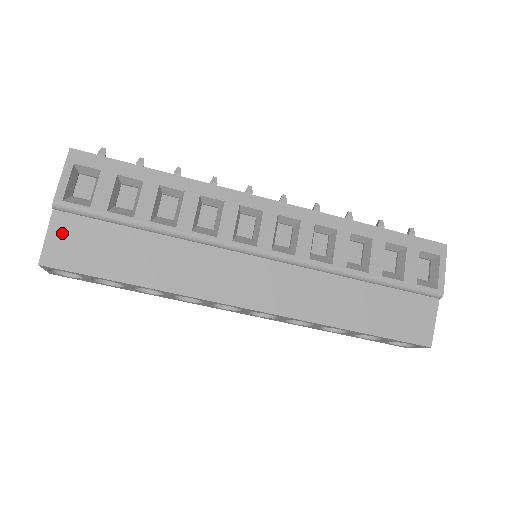
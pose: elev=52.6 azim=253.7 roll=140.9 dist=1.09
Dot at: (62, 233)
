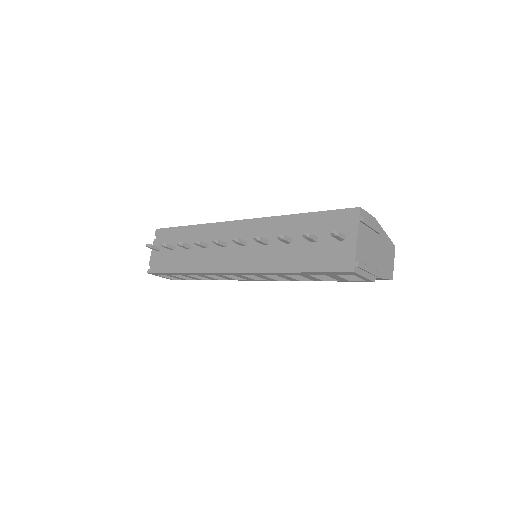
Dot at: occluded
